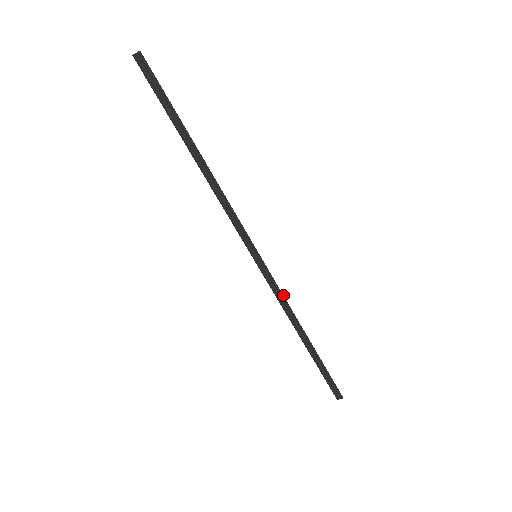
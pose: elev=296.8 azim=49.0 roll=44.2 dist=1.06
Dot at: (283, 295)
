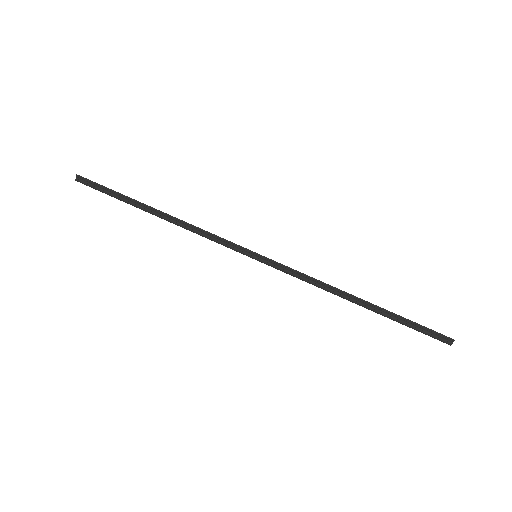
Dot at: (304, 274)
